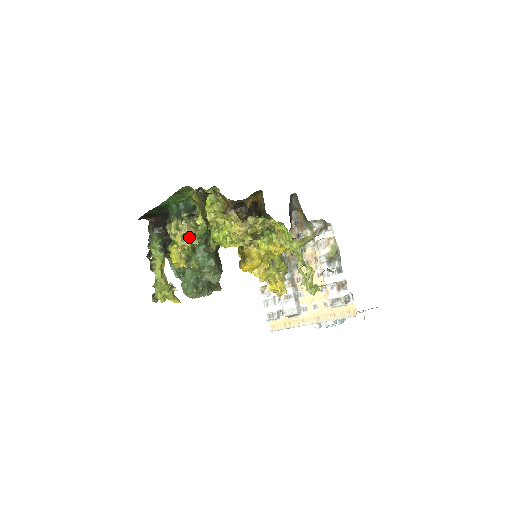
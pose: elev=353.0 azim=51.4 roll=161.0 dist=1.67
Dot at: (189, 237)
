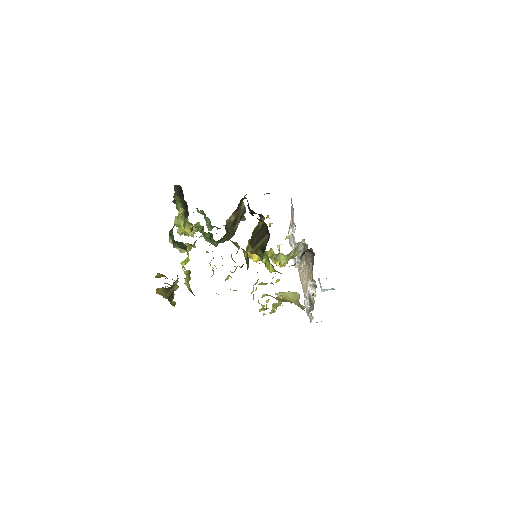
Dot at: occluded
